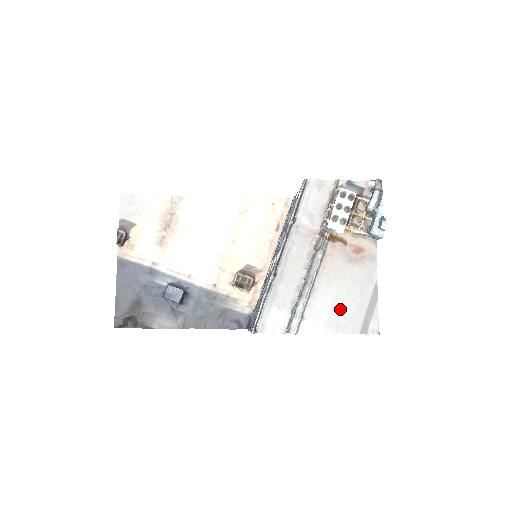
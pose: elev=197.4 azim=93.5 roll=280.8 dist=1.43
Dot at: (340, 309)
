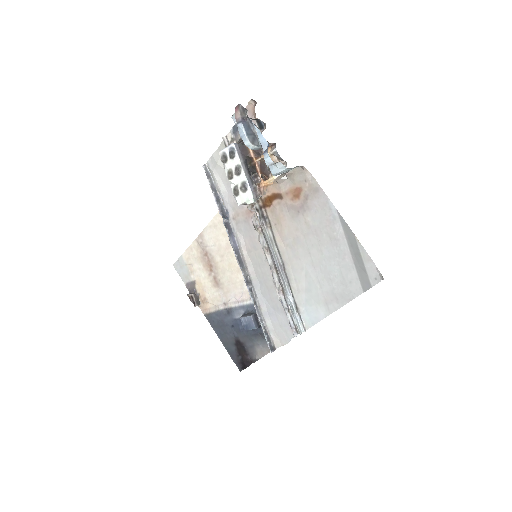
Dot at: (325, 276)
